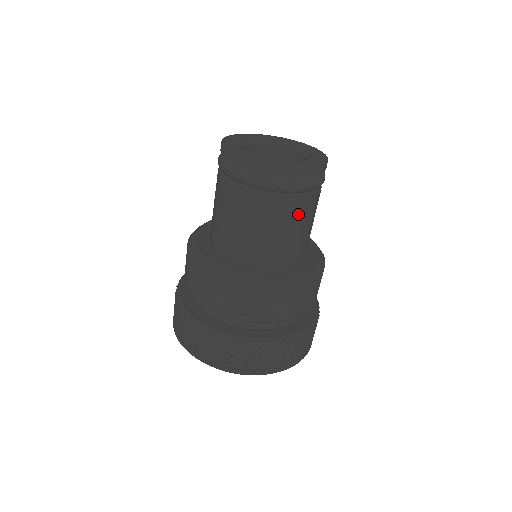
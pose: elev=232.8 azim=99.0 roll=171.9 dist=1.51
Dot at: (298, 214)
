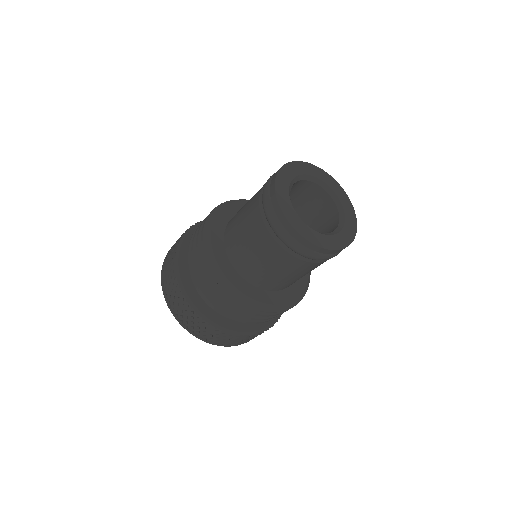
Dot at: (296, 268)
